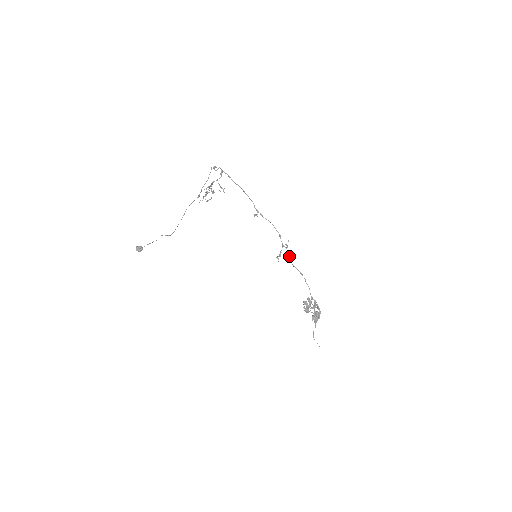
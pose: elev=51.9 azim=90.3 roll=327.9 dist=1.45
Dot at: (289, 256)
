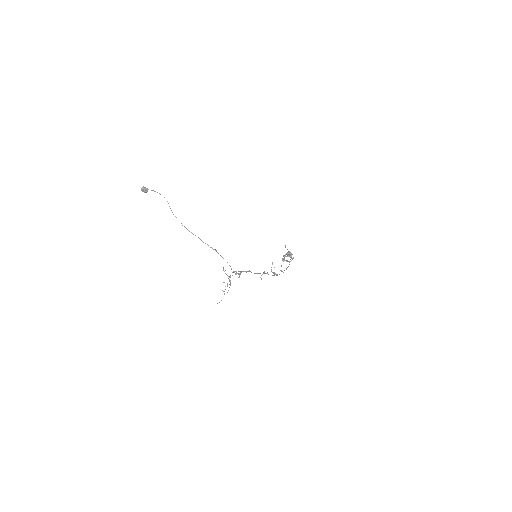
Dot at: occluded
